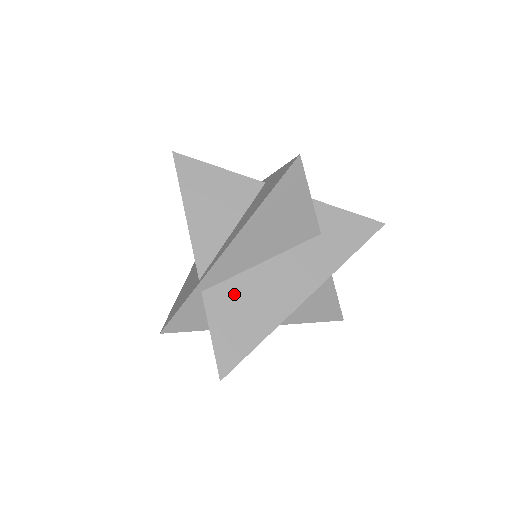
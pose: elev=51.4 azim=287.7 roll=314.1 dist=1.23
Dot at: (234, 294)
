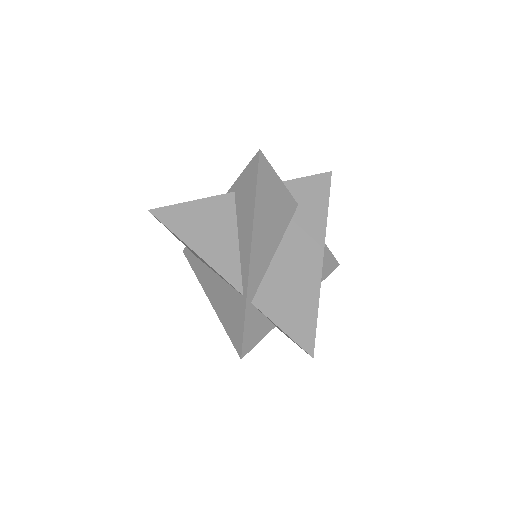
Dot at: (275, 288)
